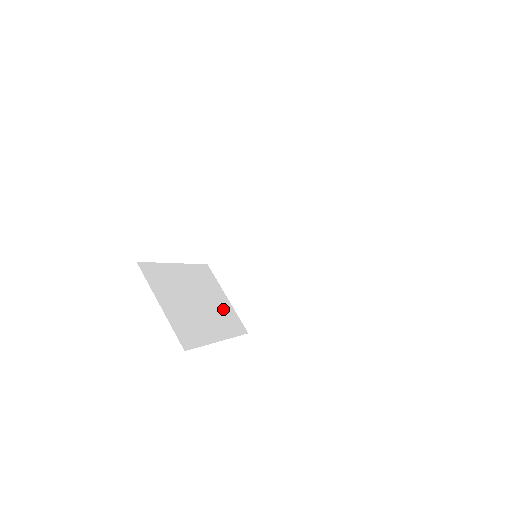
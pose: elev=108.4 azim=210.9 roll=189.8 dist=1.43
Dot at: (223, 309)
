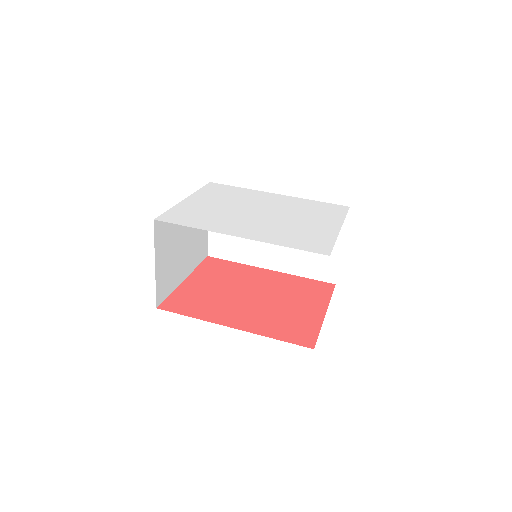
Dot at: (200, 238)
